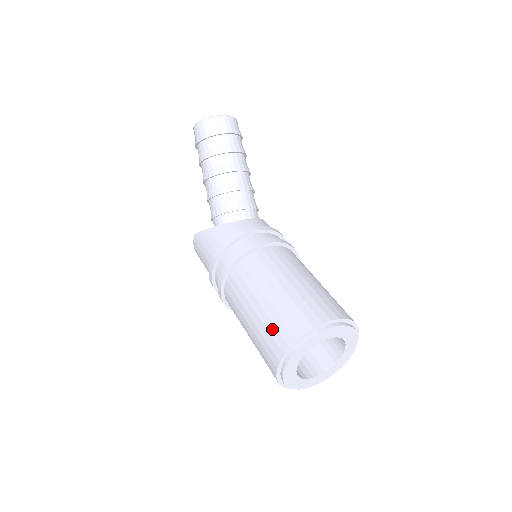
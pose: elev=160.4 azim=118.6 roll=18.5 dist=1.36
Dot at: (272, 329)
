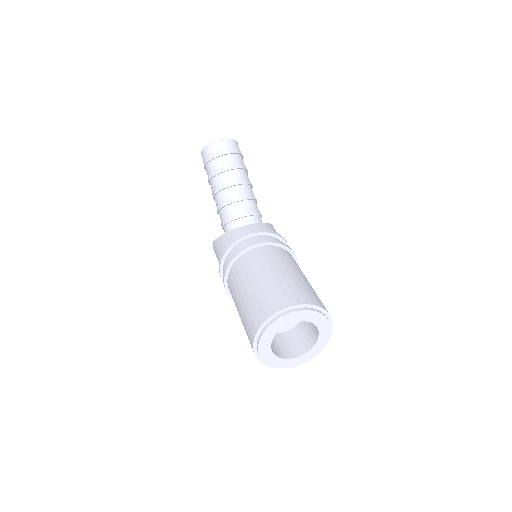
Dot at: (248, 317)
